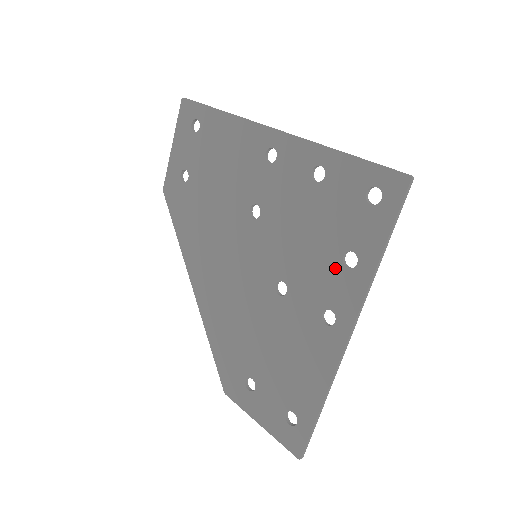
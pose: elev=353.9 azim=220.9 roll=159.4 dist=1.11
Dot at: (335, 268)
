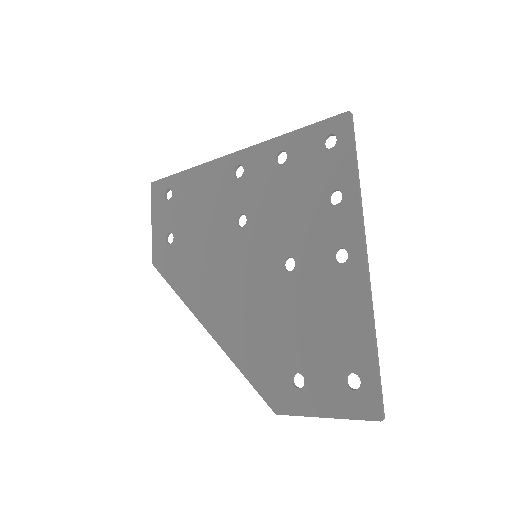
Dot at: (327, 212)
